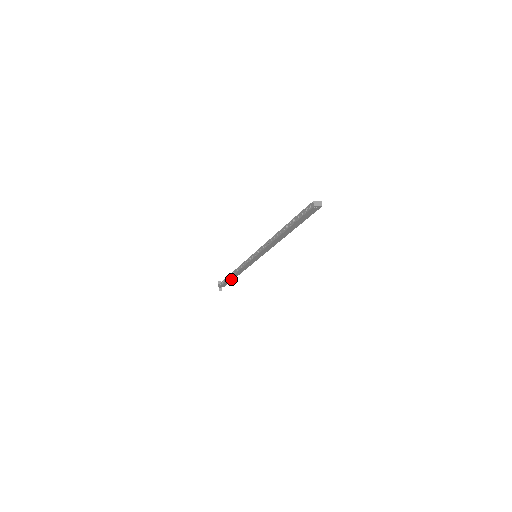
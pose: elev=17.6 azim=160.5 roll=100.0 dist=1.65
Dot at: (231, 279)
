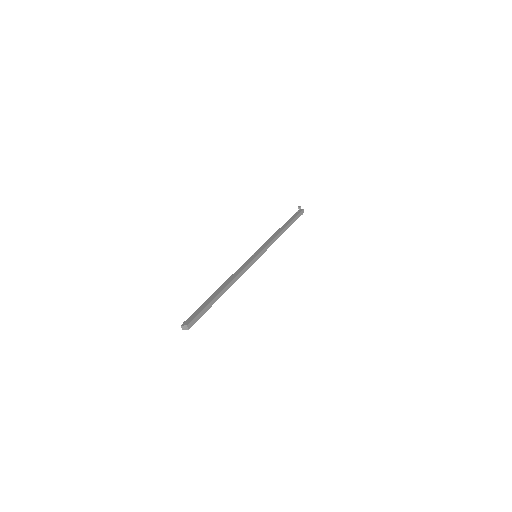
Dot at: (290, 224)
